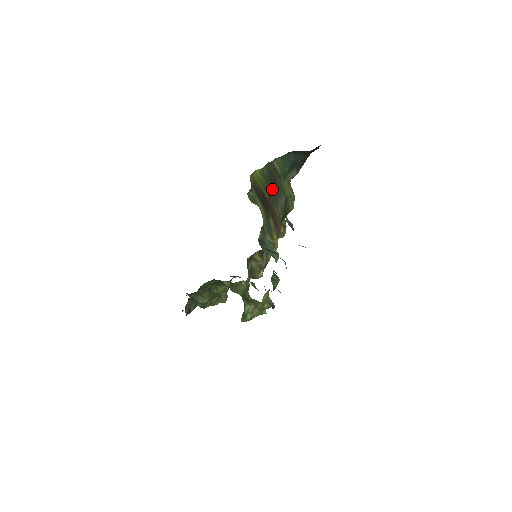
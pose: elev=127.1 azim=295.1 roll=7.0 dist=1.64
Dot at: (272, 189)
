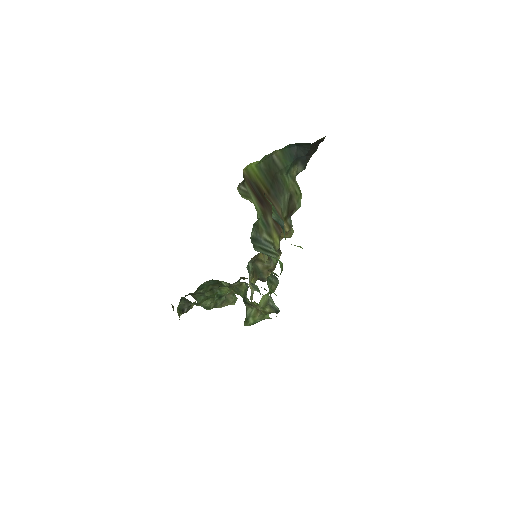
Dot at: (272, 184)
